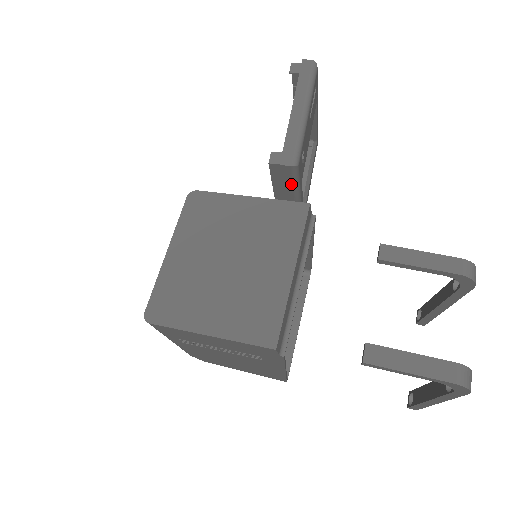
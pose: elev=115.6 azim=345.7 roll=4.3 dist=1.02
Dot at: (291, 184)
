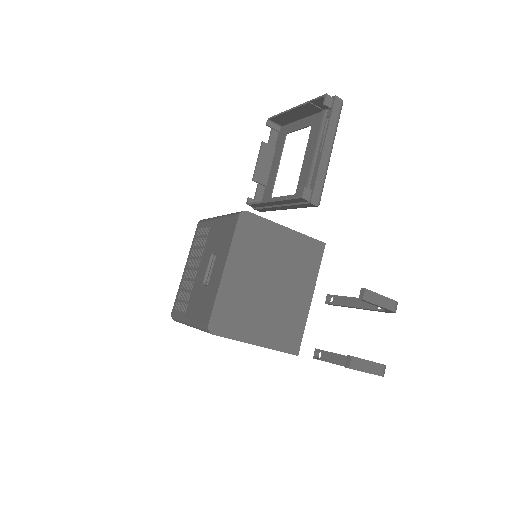
Dot at: (300, 207)
